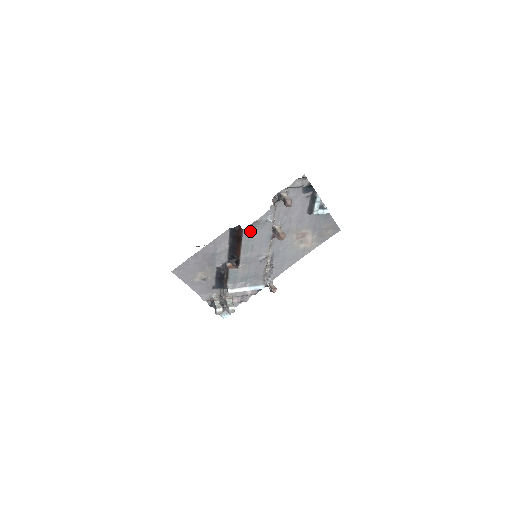
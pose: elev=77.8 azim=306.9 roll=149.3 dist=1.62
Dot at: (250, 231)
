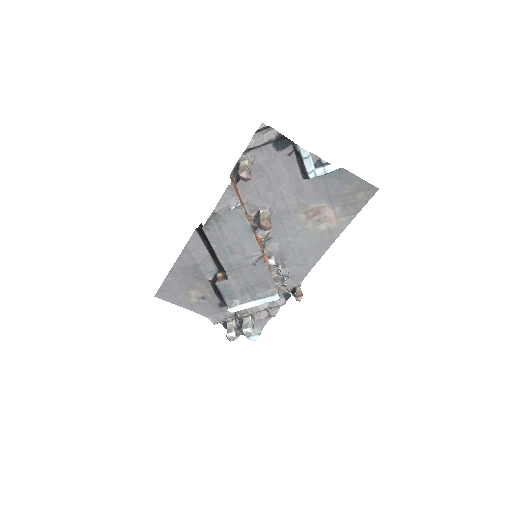
Dot at: (214, 228)
